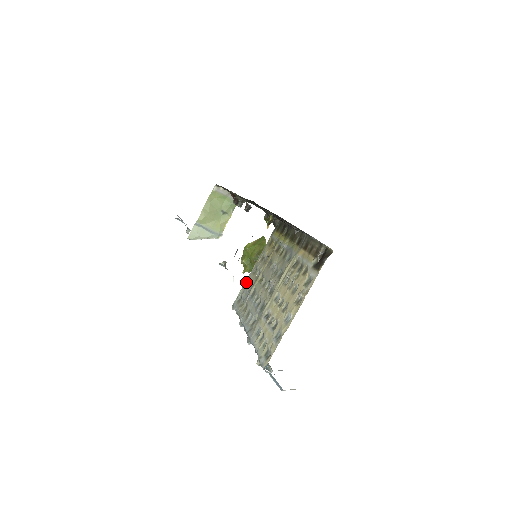
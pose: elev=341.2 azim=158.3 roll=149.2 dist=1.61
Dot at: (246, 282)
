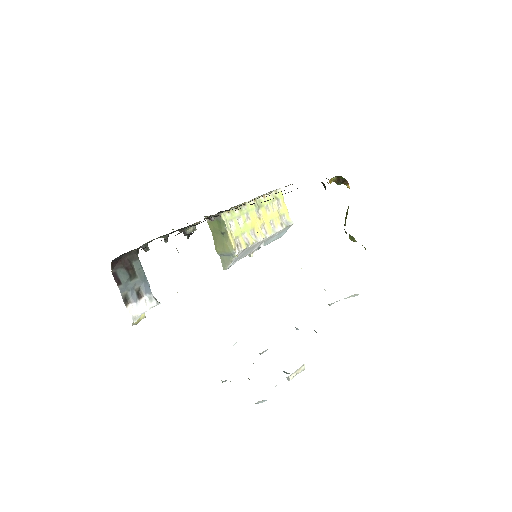
Dot at: occluded
